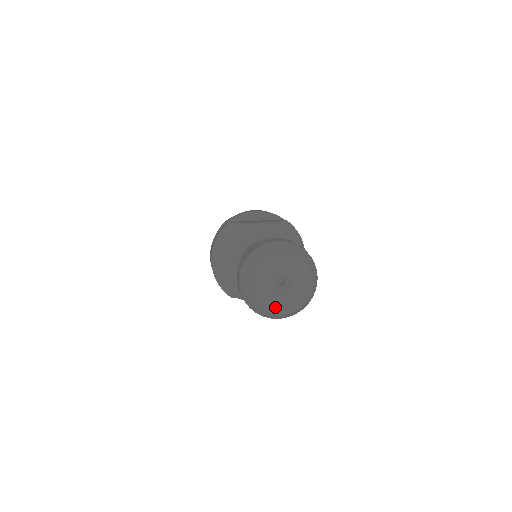
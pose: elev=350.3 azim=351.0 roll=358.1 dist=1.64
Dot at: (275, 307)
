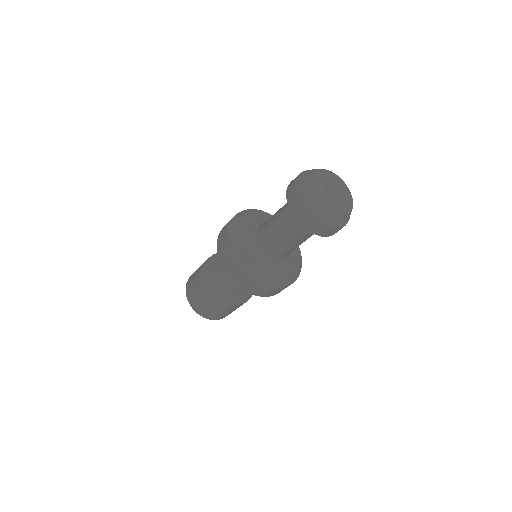
Dot at: (322, 194)
